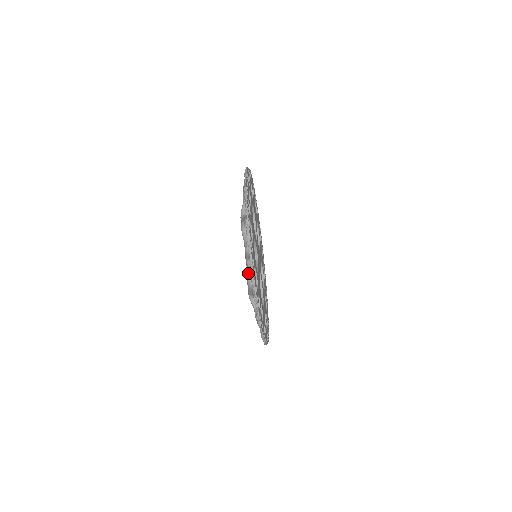
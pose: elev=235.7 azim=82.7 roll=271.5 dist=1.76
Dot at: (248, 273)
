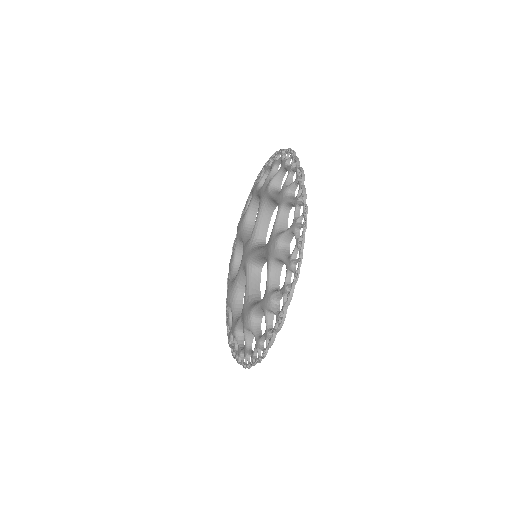
Dot at: (257, 309)
